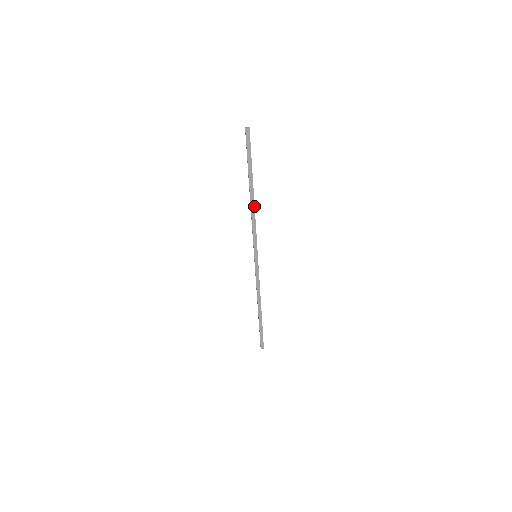
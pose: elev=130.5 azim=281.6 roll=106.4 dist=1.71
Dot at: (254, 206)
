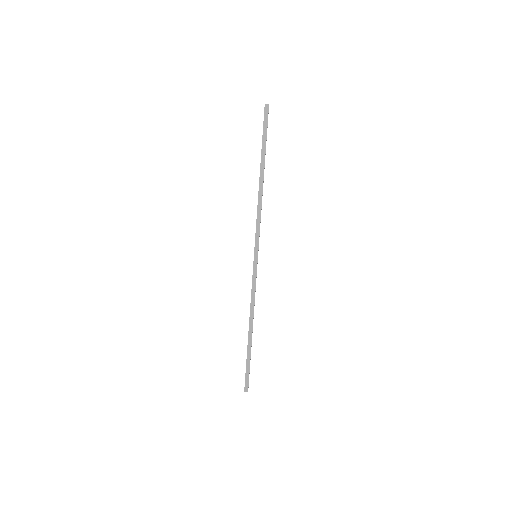
Dot at: (262, 193)
